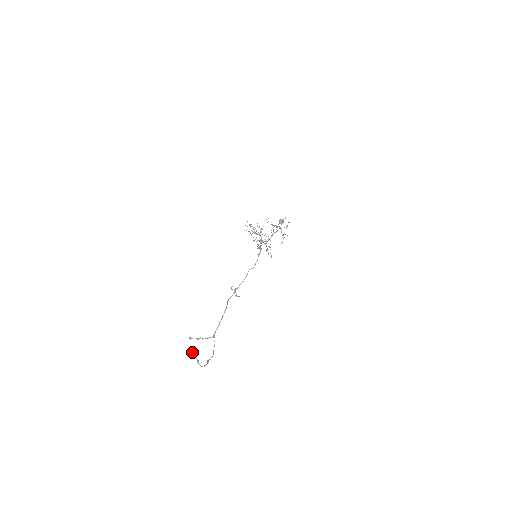
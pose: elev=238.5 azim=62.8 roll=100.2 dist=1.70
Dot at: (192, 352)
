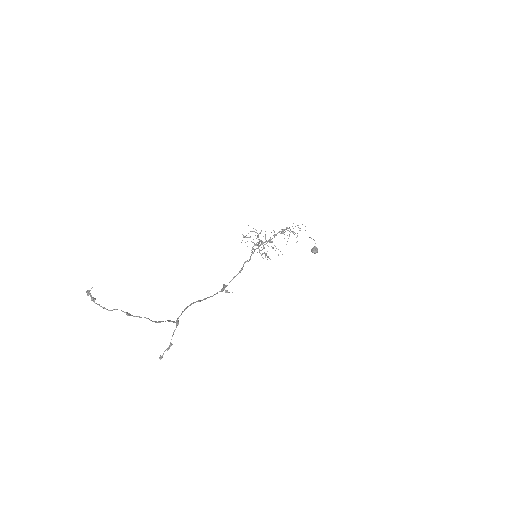
Dot at: (86, 292)
